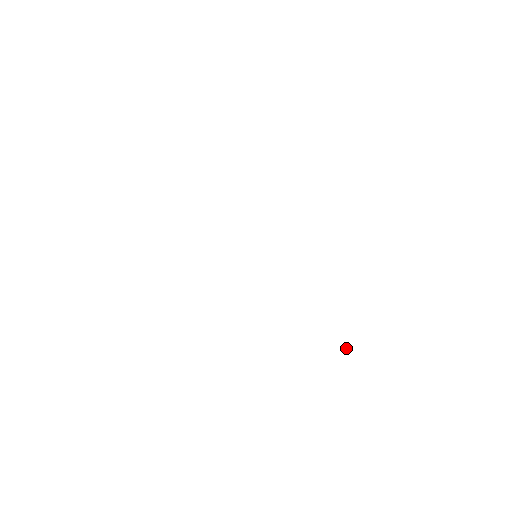
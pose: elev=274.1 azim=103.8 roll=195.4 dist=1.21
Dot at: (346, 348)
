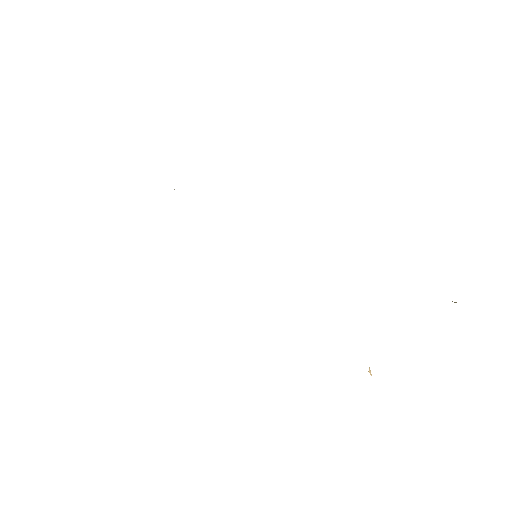
Dot at: (369, 370)
